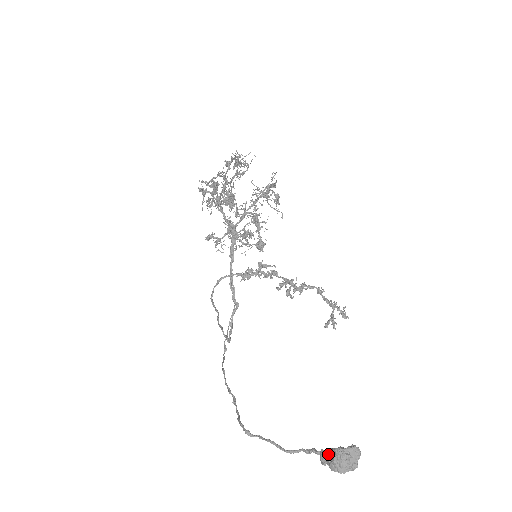
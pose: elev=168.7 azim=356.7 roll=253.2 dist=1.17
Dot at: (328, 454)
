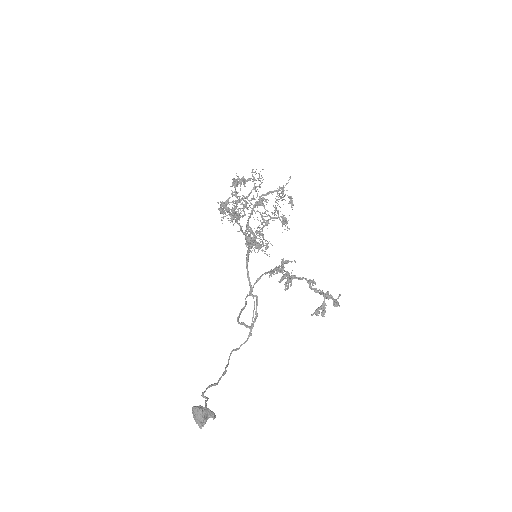
Dot at: occluded
